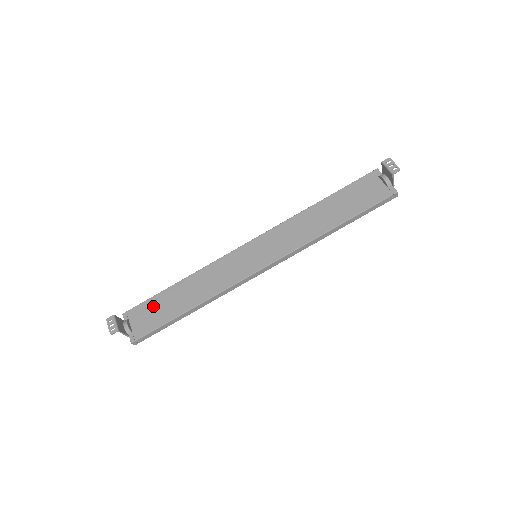
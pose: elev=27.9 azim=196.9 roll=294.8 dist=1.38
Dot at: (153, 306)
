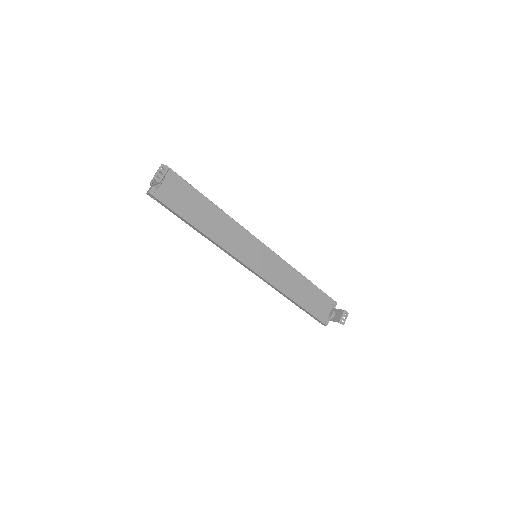
Dot at: (186, 193)
